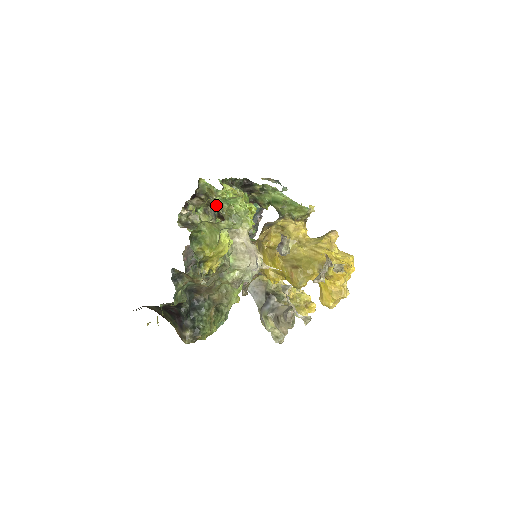
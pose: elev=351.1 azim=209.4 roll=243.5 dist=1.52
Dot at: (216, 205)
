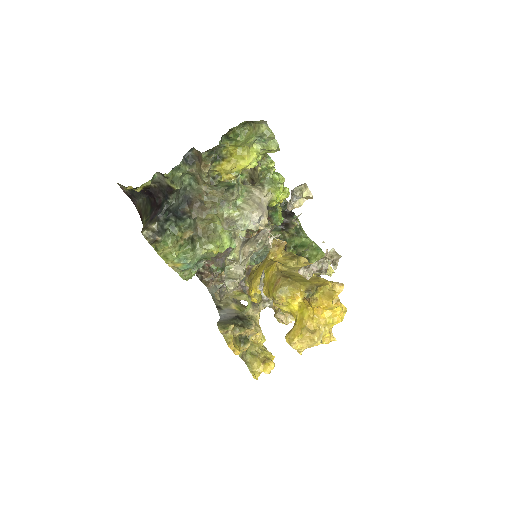
Dot at: (259, 170)
